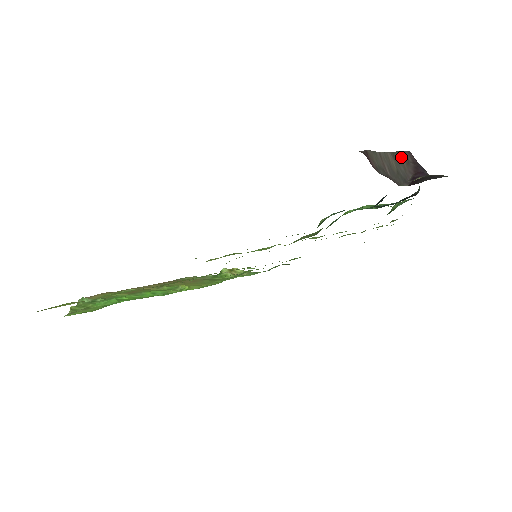
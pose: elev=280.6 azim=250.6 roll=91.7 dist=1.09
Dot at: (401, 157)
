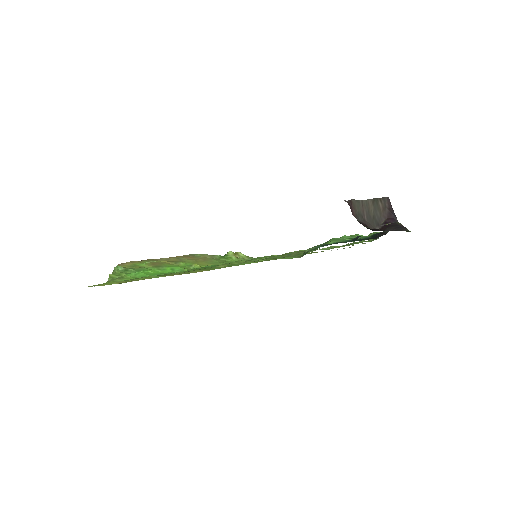
Dot at: (380, 203)
